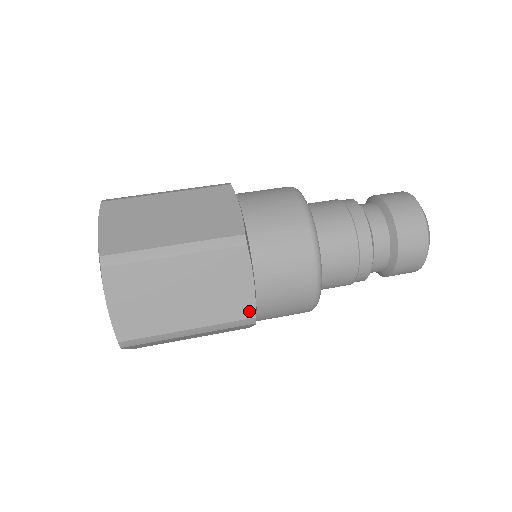
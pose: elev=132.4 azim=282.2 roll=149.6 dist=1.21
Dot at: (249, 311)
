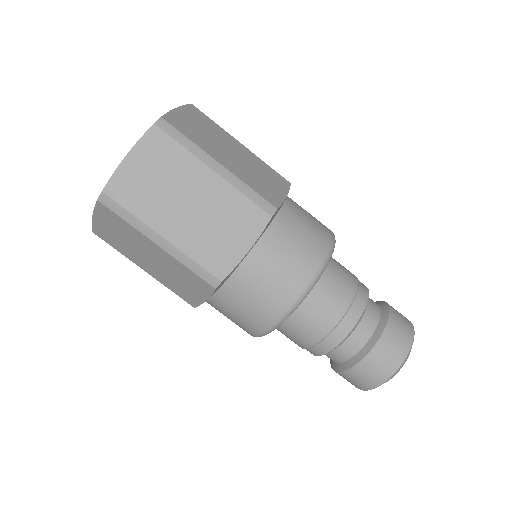
Dot at: occluded
